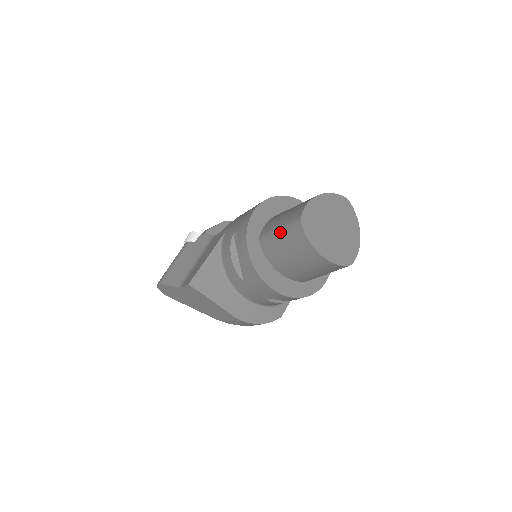
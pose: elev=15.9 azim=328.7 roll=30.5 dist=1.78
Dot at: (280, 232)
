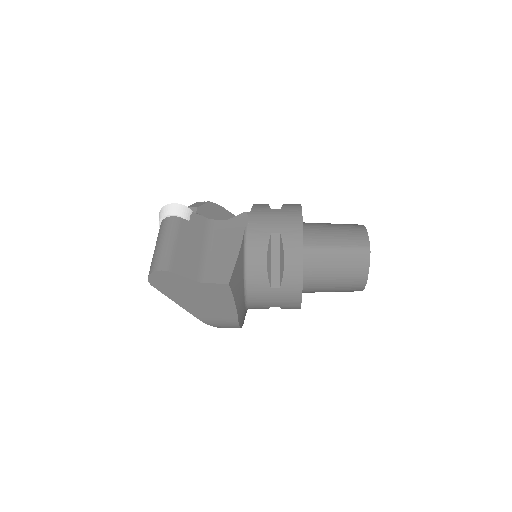
Dot at: (339, 252)
